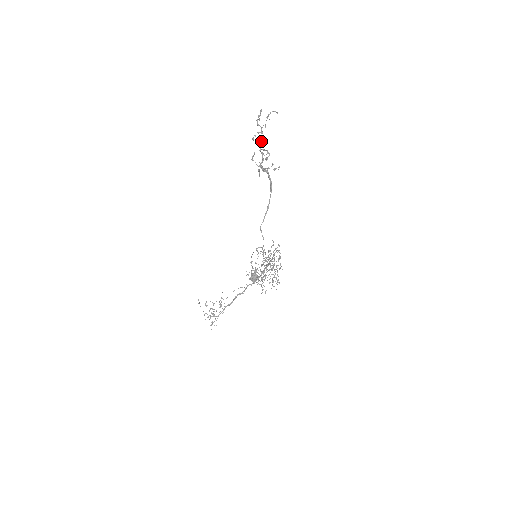
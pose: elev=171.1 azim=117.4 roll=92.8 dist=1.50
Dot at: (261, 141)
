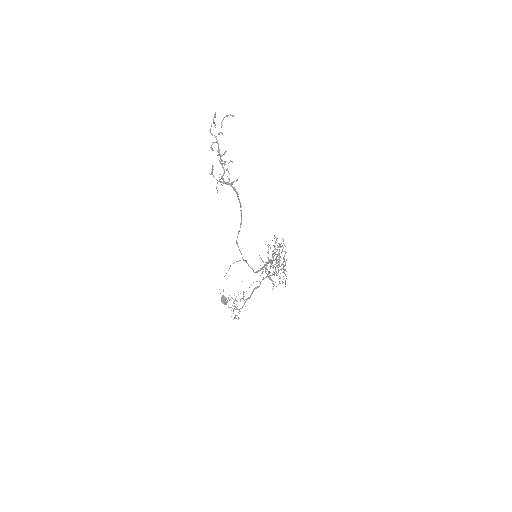
Dot at: (218, 151)
